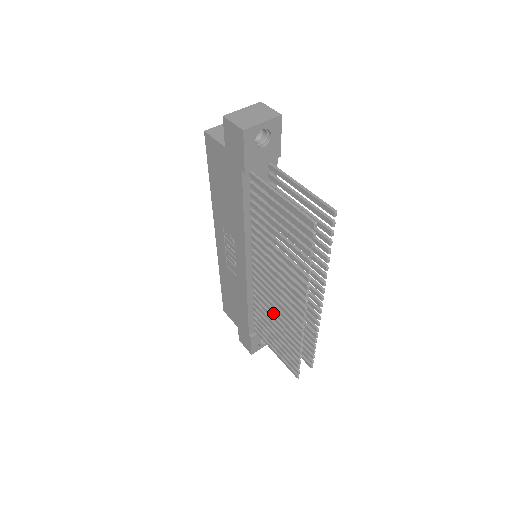
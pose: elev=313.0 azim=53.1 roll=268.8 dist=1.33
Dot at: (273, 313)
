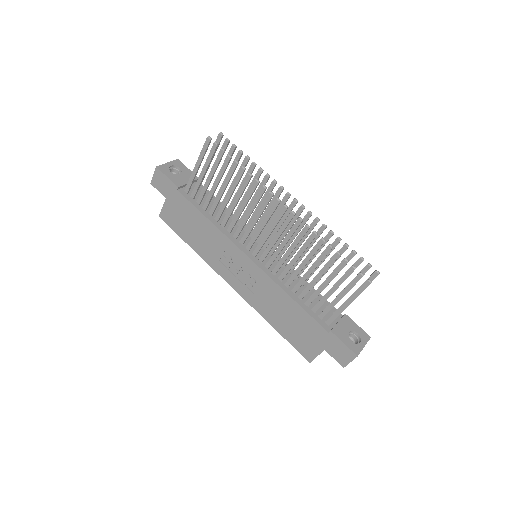
Dot at: (295, 261)
